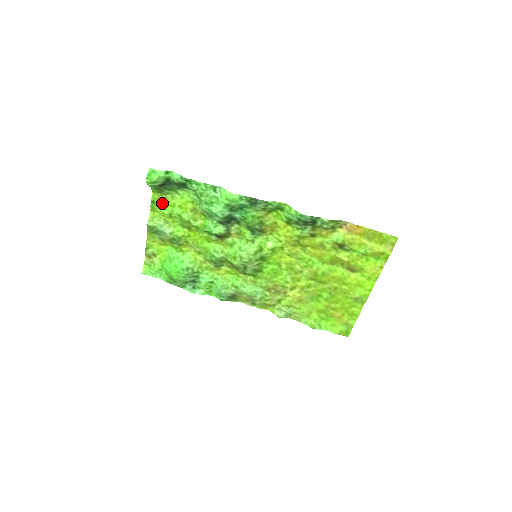
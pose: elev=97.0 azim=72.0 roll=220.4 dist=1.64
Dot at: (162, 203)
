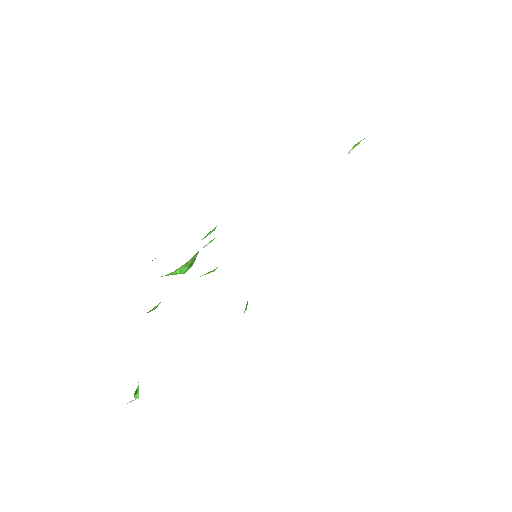
Dot at: occluded
